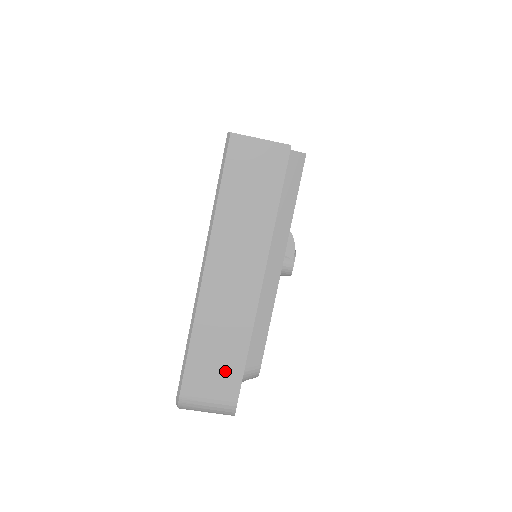
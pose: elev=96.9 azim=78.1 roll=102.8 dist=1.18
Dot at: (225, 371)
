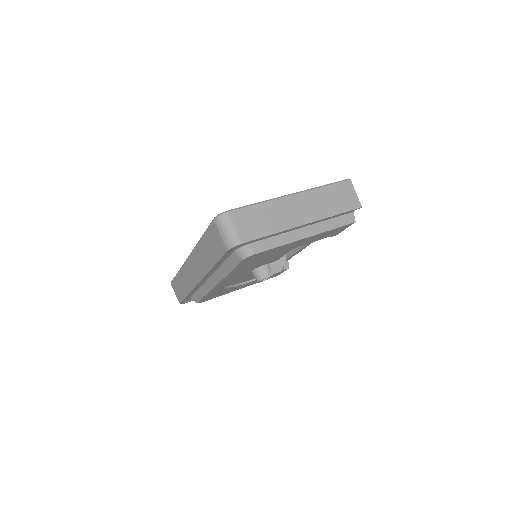
Dot at: (255, 228)
